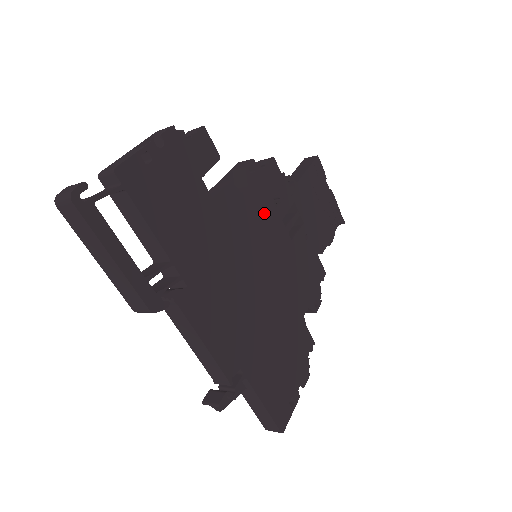
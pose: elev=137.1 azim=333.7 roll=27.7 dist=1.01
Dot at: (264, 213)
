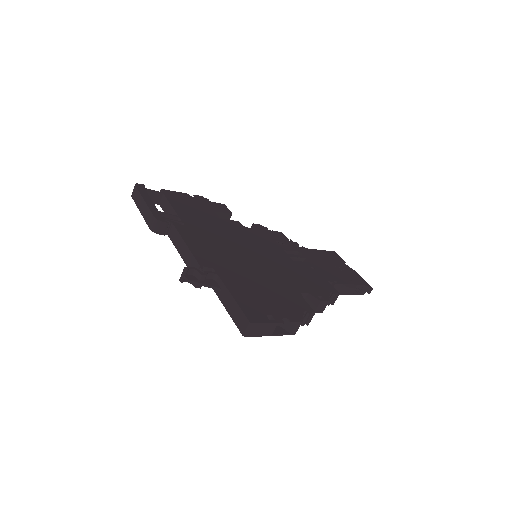
Dot at: (265, 241)
